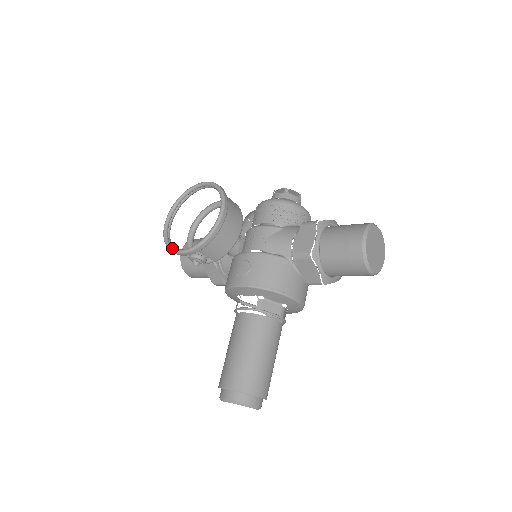
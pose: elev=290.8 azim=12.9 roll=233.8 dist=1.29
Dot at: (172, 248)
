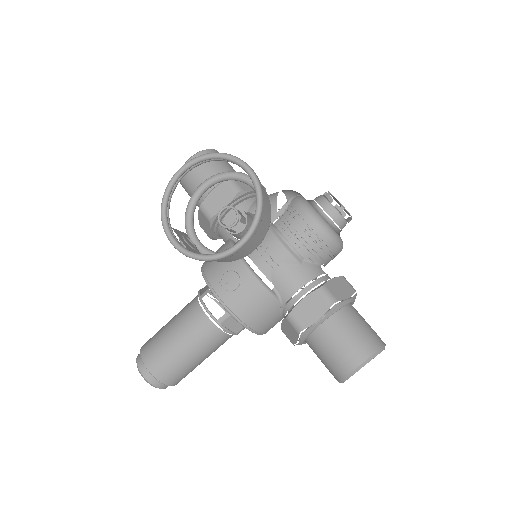
Dot at: (165, 223)
